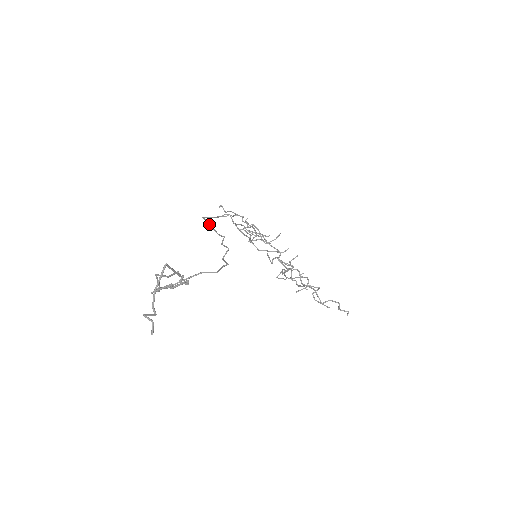
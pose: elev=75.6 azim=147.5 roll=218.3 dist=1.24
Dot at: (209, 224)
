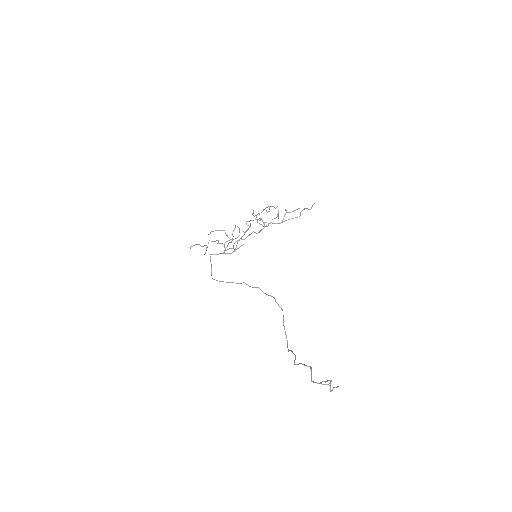
Dot at: occluded
